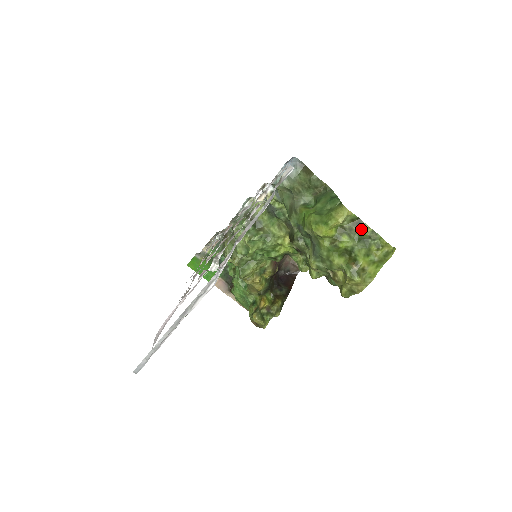
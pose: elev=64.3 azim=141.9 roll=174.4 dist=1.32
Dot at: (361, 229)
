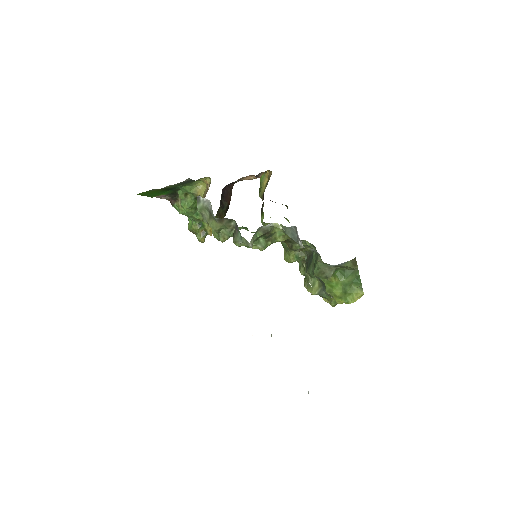
Dot at: occluded
